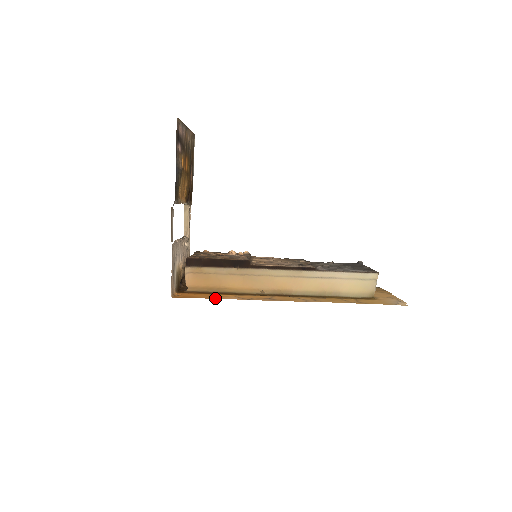
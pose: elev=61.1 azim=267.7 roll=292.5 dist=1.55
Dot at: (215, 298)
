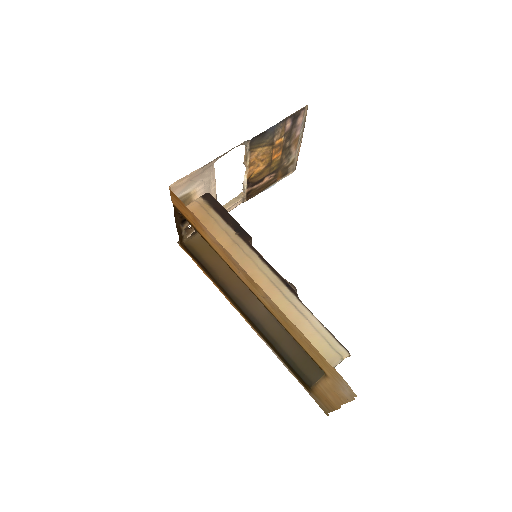
Dot at: (199, 220)
